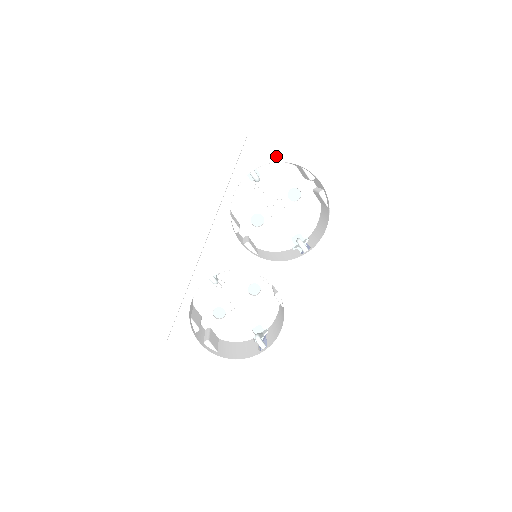
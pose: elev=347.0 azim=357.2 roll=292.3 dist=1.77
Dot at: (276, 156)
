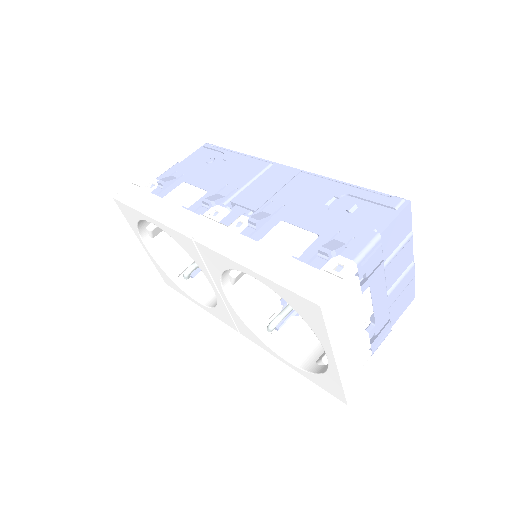
Dot at: (319, 334)
